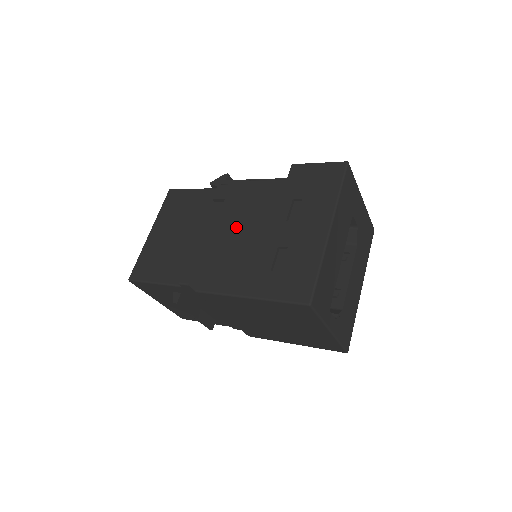
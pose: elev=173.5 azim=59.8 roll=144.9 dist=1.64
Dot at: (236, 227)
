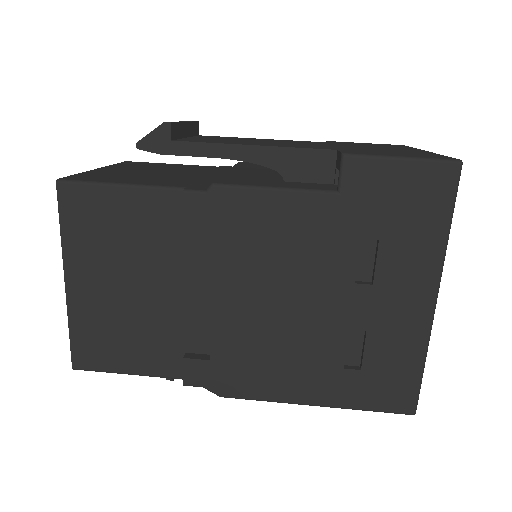
Dot at: (259, 291)
